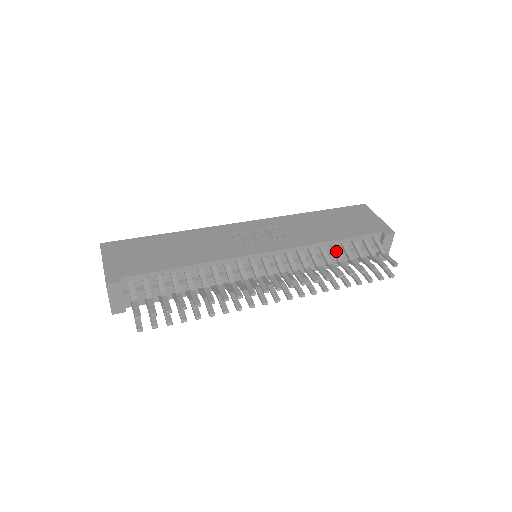
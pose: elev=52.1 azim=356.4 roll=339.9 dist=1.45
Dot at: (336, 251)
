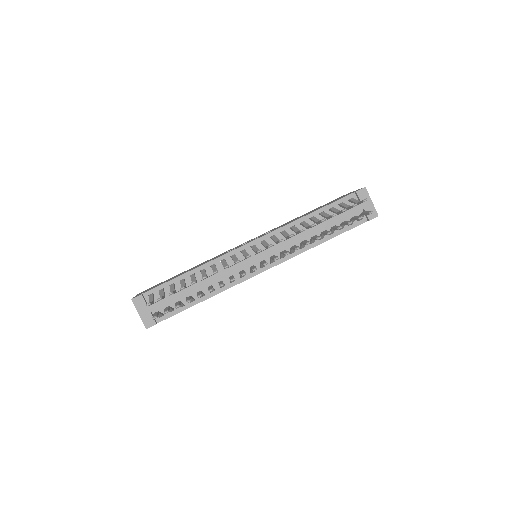
Dot at: (314, 219)
